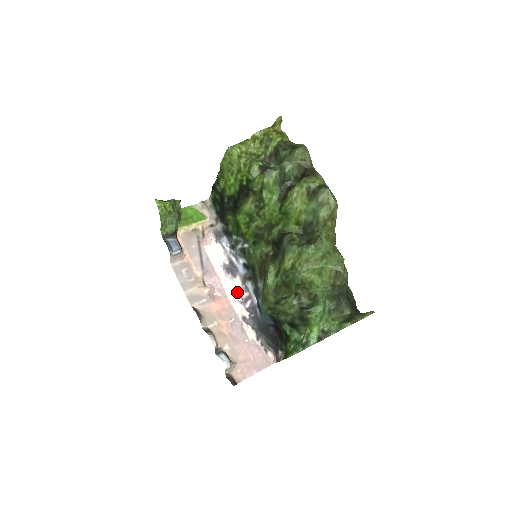
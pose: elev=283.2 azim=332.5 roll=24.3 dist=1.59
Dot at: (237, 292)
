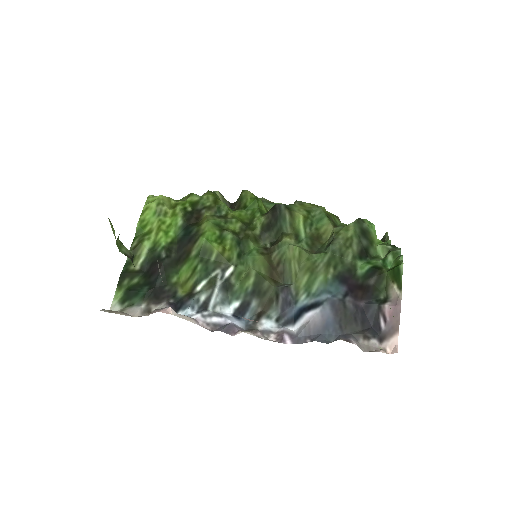
Dot at: occluded
